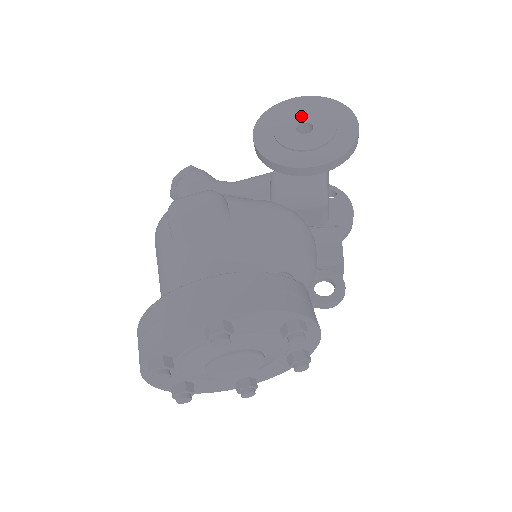
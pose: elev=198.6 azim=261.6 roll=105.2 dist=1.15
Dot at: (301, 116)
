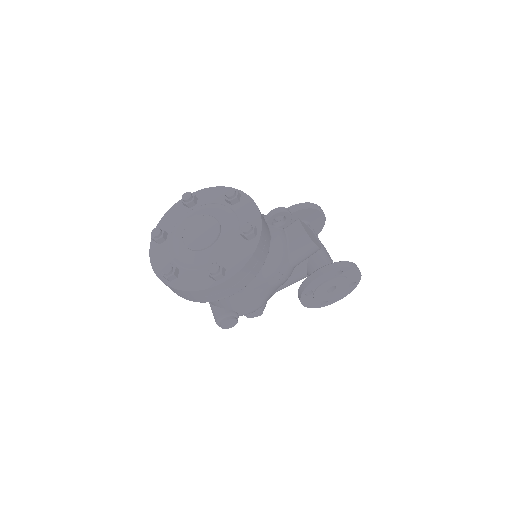
Dot at: occluded
